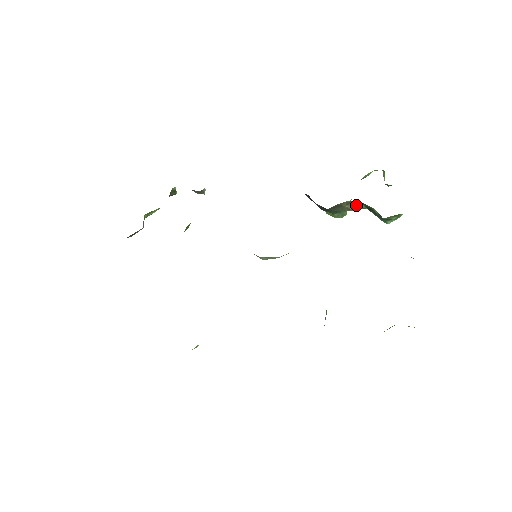
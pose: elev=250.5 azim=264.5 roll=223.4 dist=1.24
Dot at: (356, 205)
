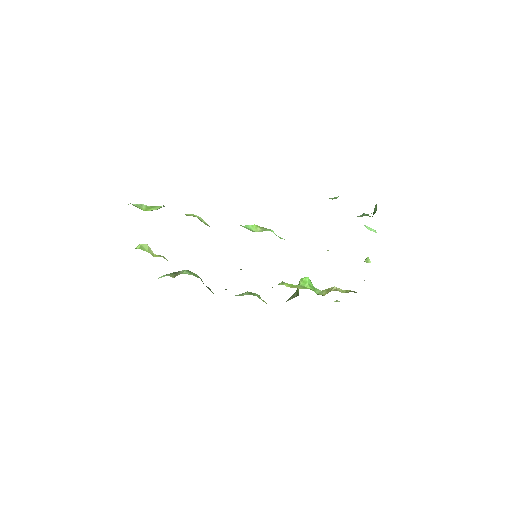
Dot at: occluded
